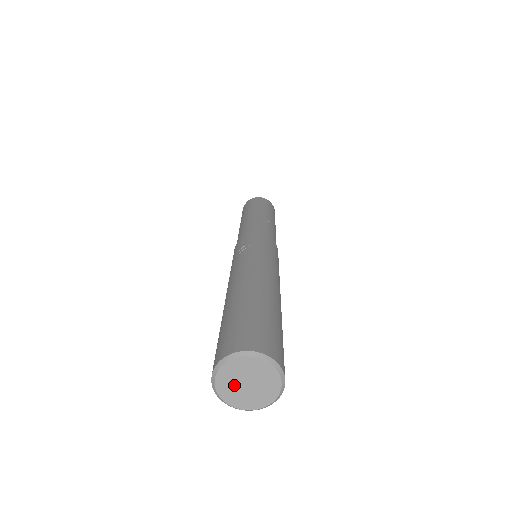
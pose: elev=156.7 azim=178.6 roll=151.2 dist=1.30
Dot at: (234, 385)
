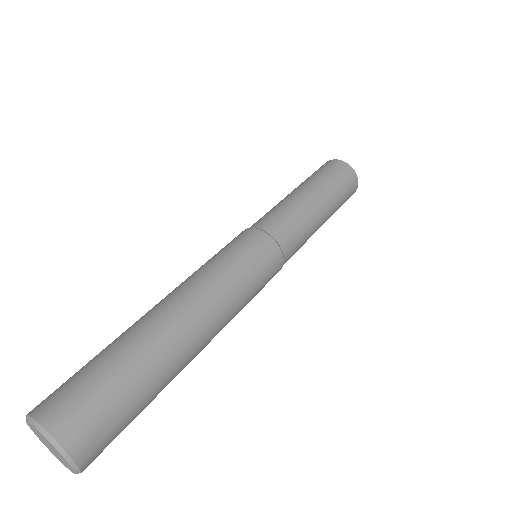
Dot at: (50, 448)
